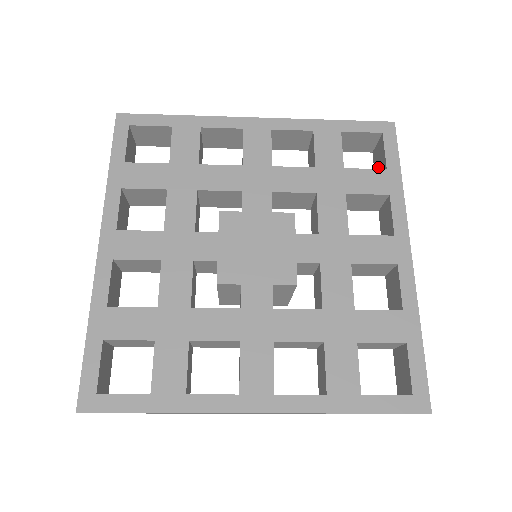
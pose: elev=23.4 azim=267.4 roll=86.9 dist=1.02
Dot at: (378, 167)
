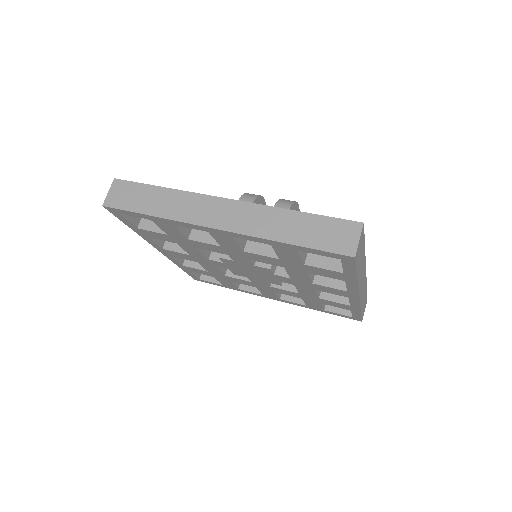
Dot at: occluded
